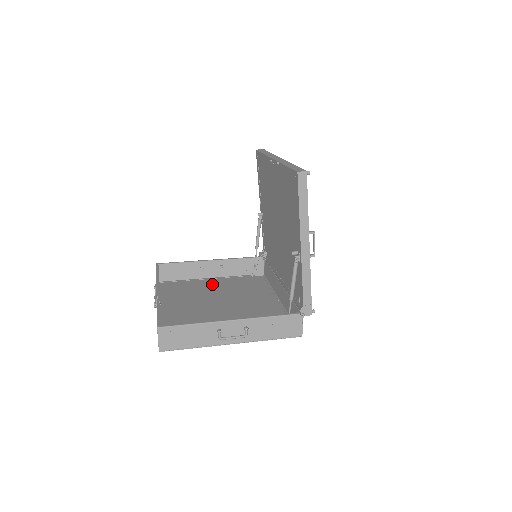
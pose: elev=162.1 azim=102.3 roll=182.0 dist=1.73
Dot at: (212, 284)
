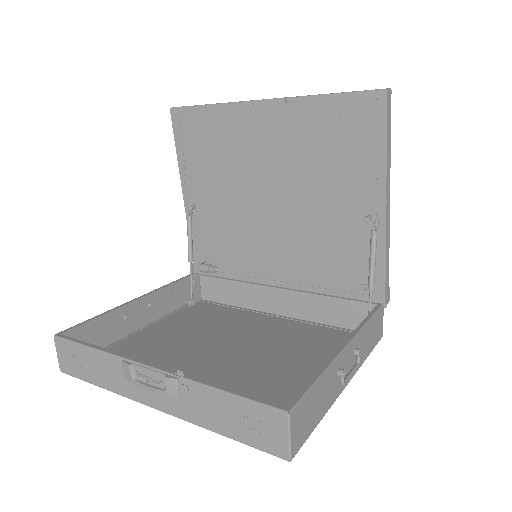
Dot at: (158, 335)
